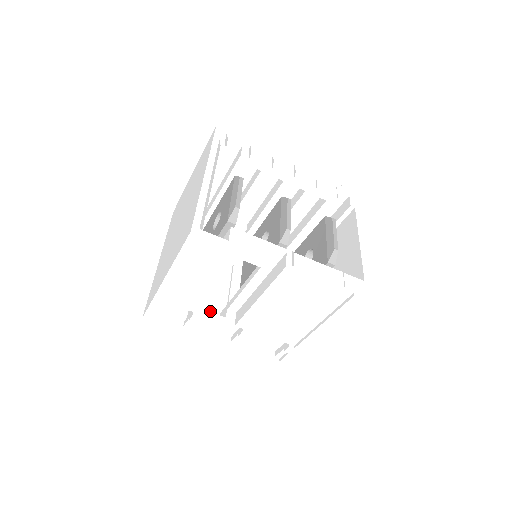
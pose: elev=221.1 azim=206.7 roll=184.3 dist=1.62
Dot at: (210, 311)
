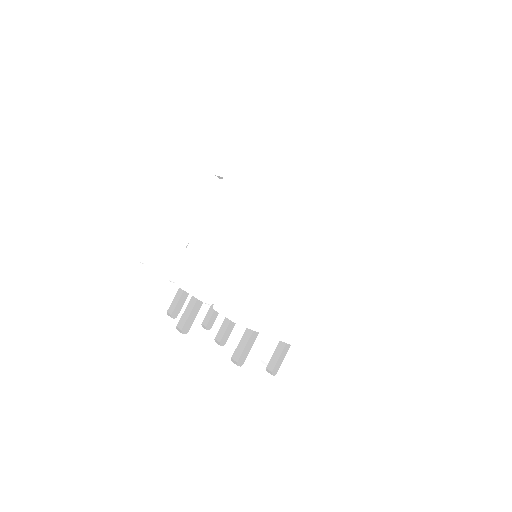
Dot at: occluded
